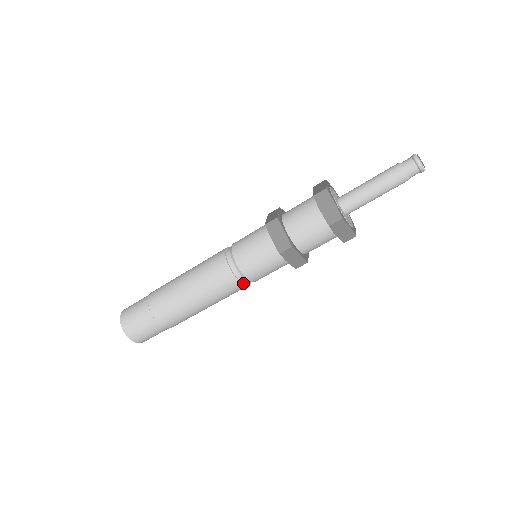
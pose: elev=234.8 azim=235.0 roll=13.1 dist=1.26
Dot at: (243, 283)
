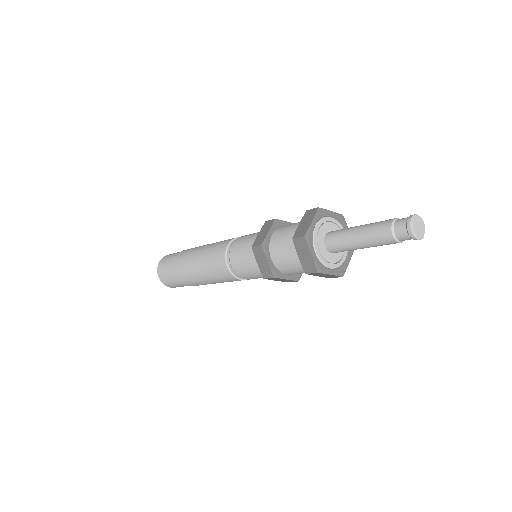
Dot at: occluded
